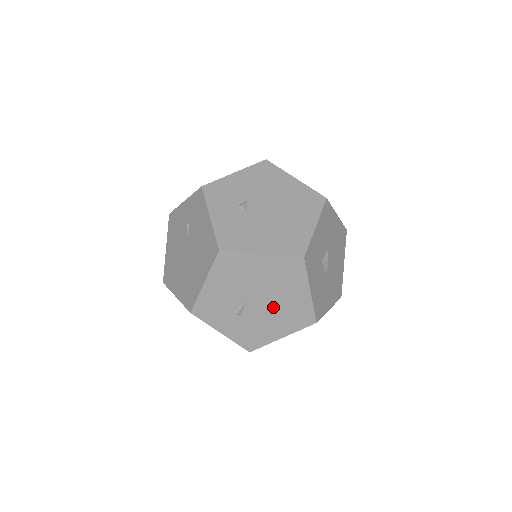
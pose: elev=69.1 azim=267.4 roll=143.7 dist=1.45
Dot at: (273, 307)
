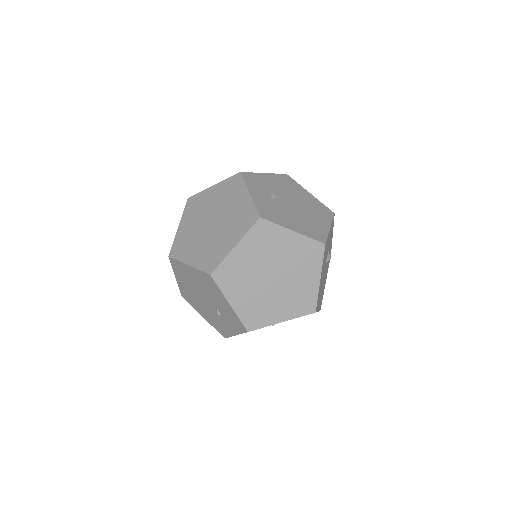
Dot at: (300, 214)
